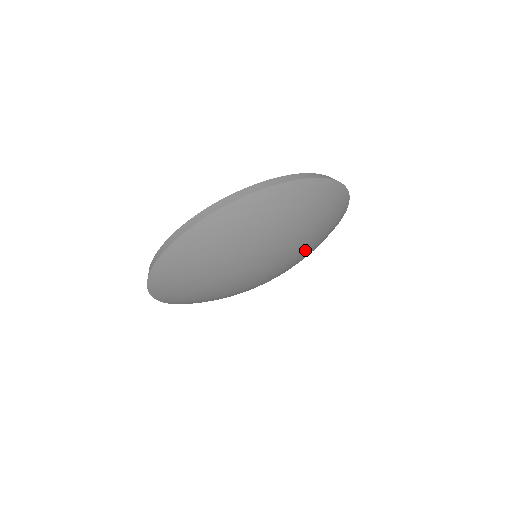
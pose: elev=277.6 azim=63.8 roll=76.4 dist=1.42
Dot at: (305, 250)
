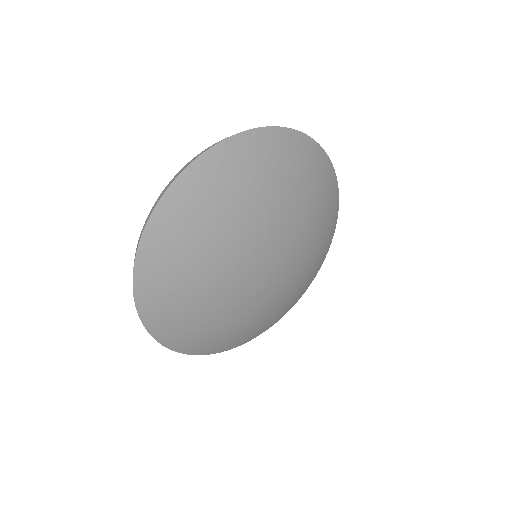
Dot at: (297, 214)
